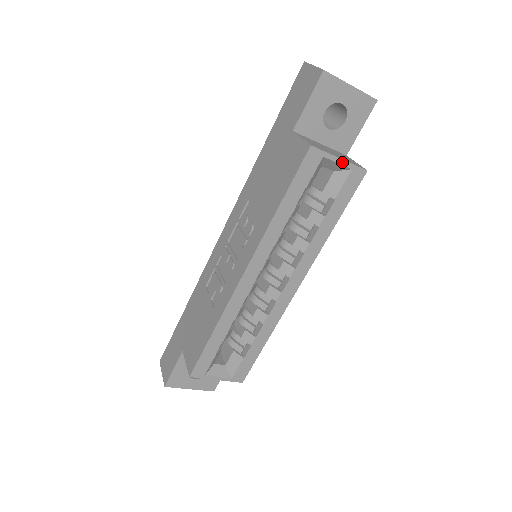
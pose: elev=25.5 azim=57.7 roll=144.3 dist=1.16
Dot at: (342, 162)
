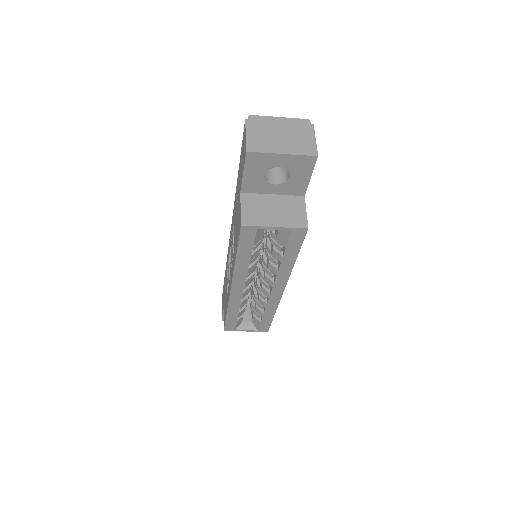
Dot at: (278, 228)
